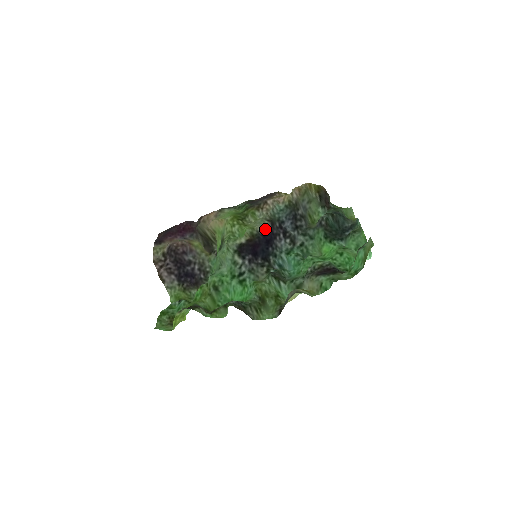
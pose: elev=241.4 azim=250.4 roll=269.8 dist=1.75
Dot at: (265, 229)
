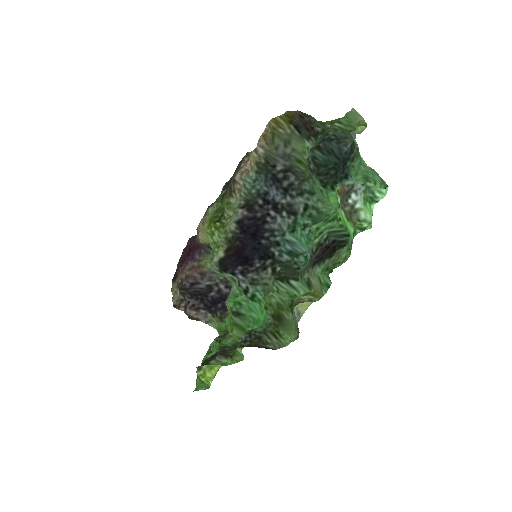
Dot at: (240, 224)
